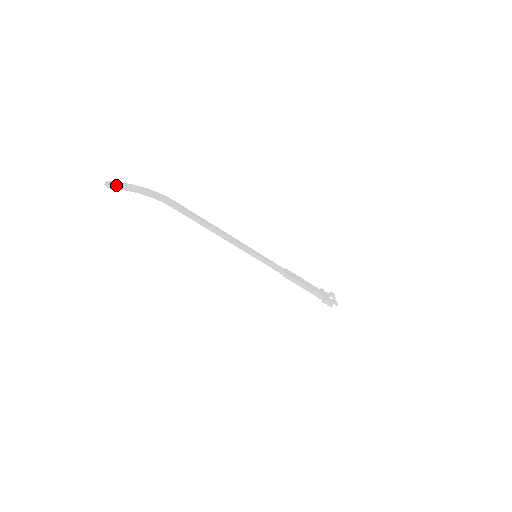
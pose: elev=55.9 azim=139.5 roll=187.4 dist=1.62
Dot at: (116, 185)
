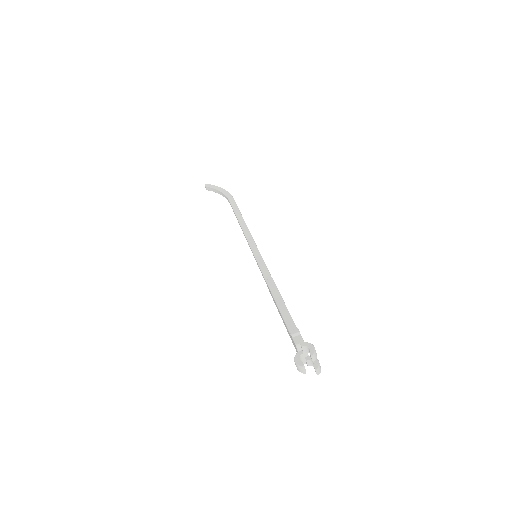
Dot at: (211, 185)
